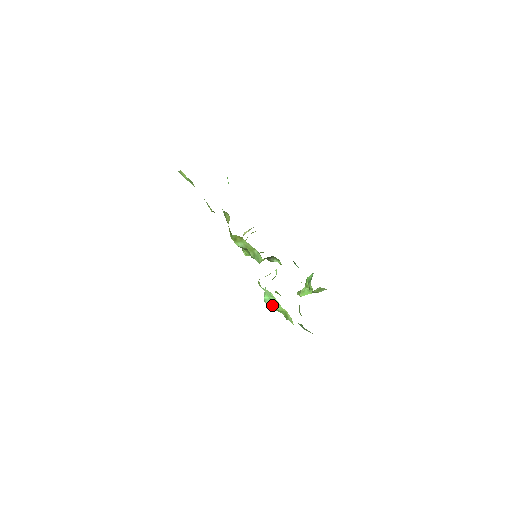
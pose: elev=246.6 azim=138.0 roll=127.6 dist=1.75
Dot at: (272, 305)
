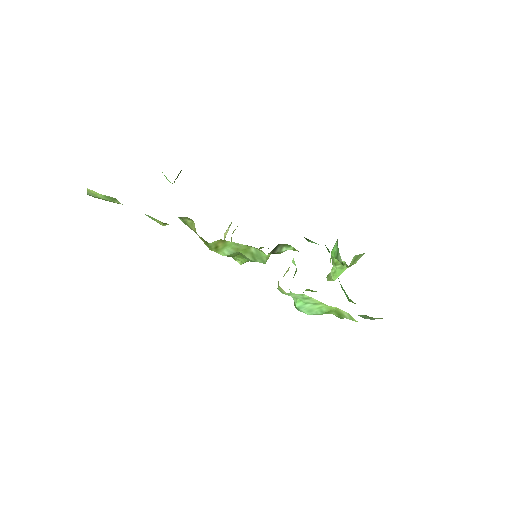
Dot at: (312, 310)
